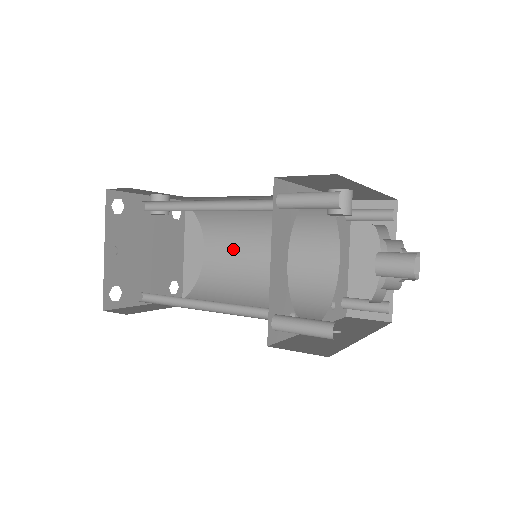
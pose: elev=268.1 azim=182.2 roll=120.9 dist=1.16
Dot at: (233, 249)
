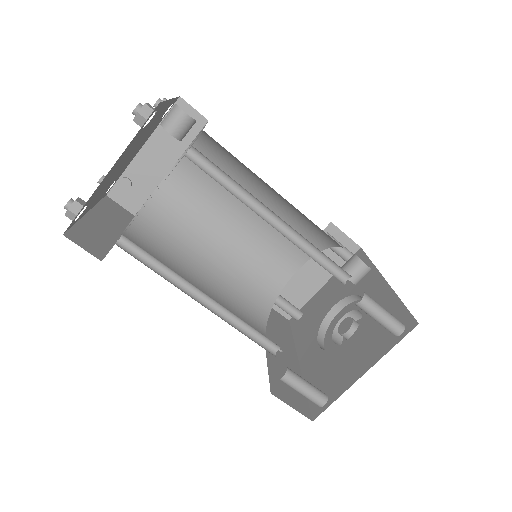
Dot at: (207, 194)
